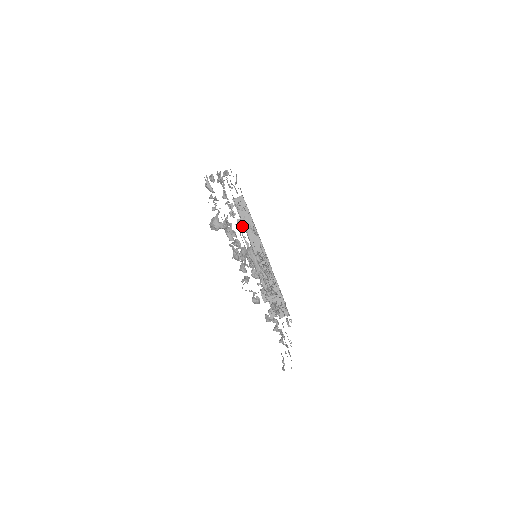
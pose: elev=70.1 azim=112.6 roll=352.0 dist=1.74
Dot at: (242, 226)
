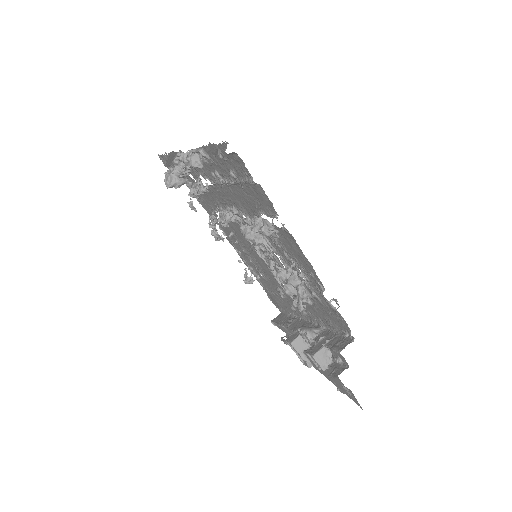
Dot at: occluded
